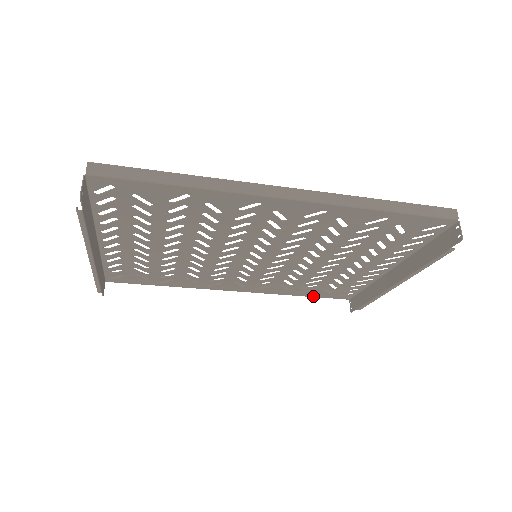
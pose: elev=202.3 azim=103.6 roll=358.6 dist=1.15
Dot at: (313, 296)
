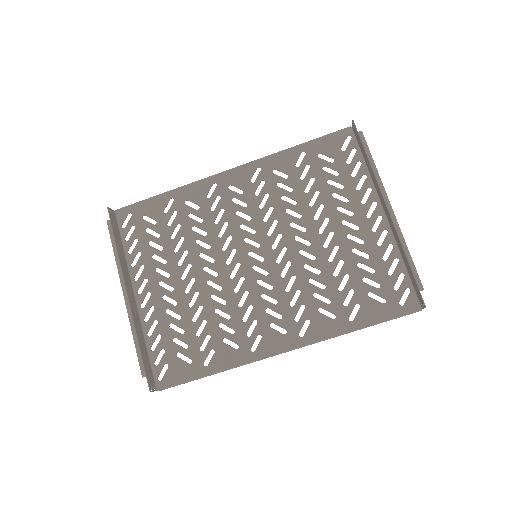
Dot at: (375, 322)
